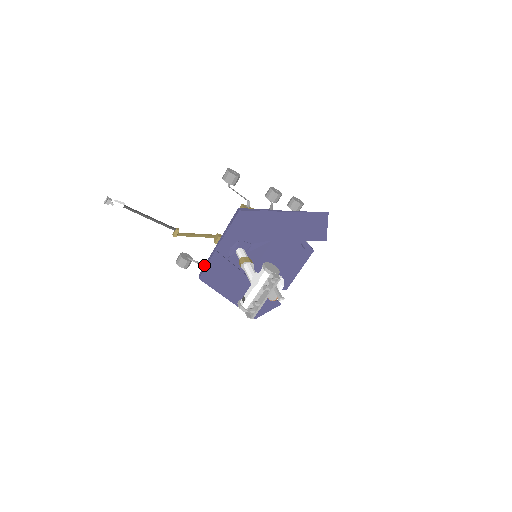
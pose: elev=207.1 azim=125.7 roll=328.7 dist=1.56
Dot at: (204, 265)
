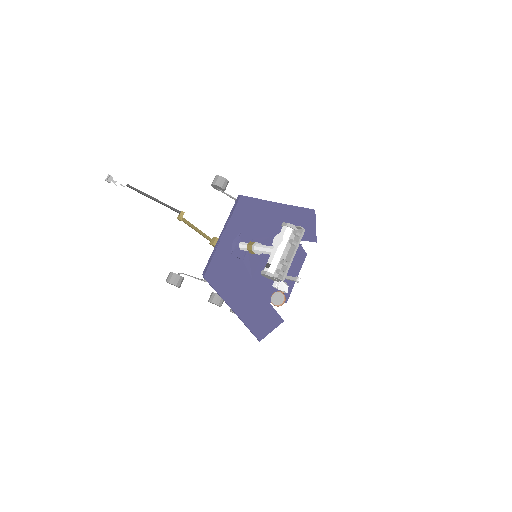
Dot at: occluded
